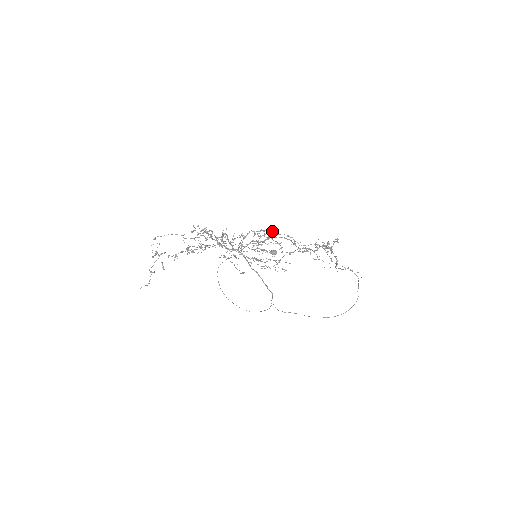
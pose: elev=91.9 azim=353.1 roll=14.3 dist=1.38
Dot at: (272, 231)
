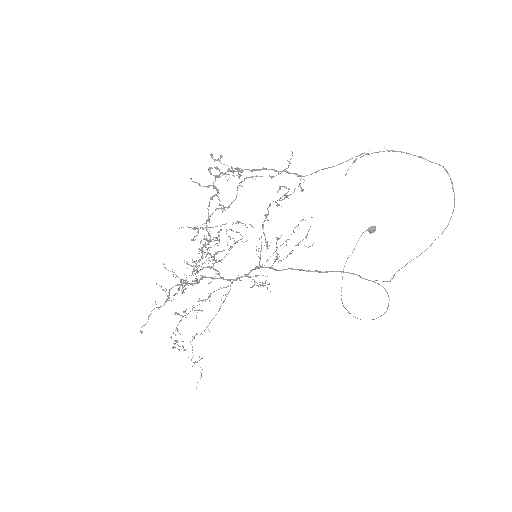
Dot at: (265, 218)
